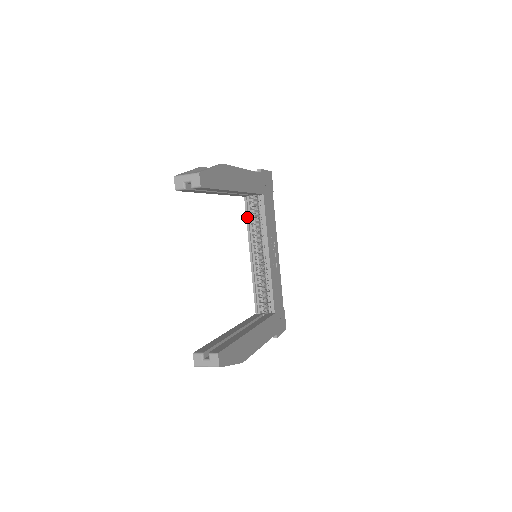
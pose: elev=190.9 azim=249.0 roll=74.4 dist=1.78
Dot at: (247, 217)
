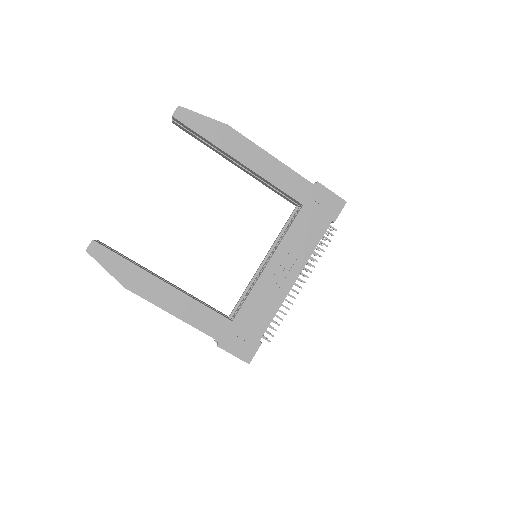
Dot at: (285, 225)
